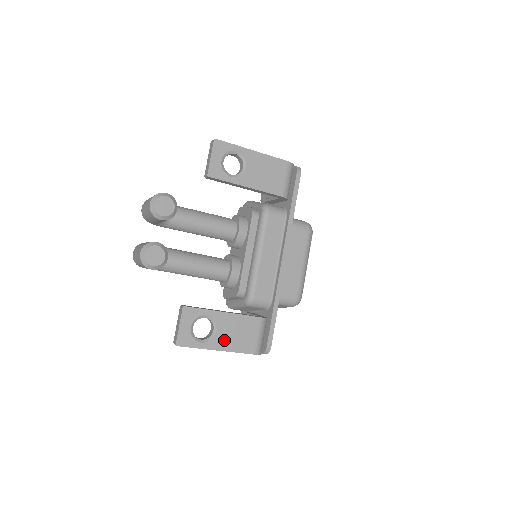
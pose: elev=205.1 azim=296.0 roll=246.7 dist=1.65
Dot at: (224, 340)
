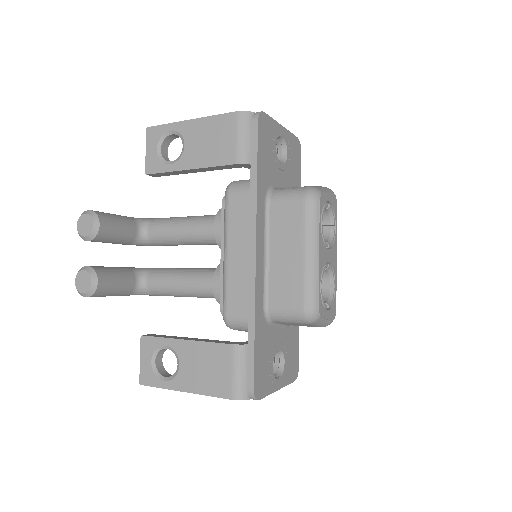
Dot at: (190, 378)
